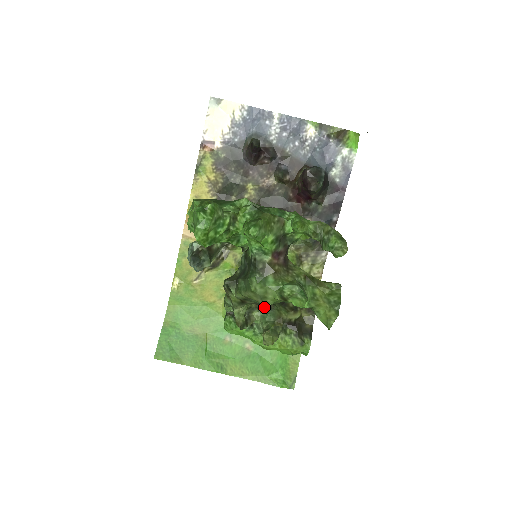
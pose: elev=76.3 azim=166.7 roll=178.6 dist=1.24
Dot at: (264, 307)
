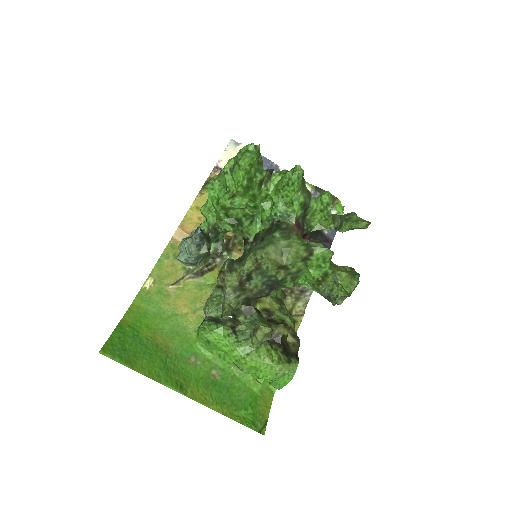
Dot at: (253, 312)
